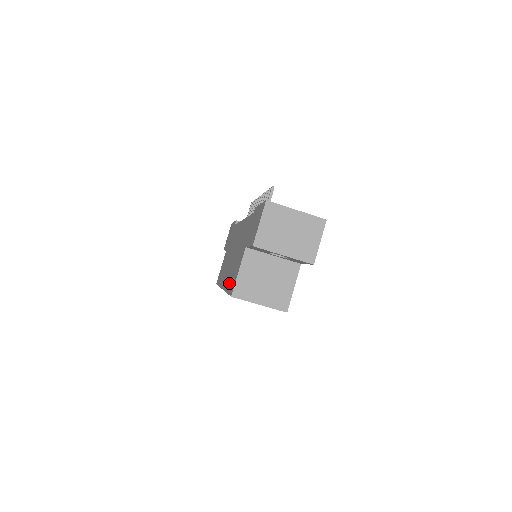
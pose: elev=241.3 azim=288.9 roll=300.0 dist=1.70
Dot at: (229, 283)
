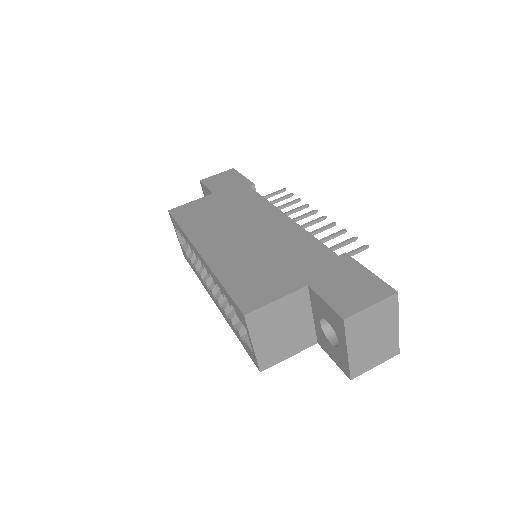
Dot at: (234, 277)
